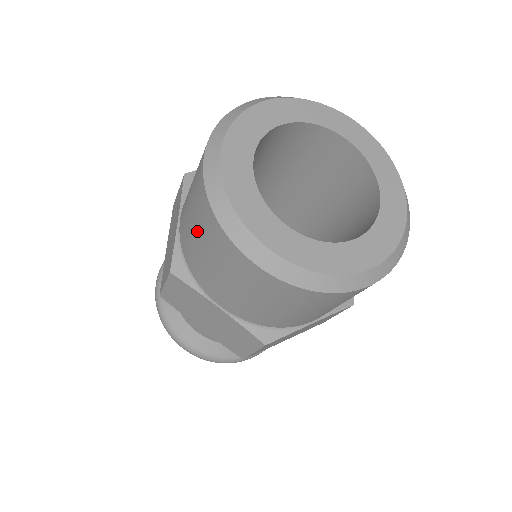
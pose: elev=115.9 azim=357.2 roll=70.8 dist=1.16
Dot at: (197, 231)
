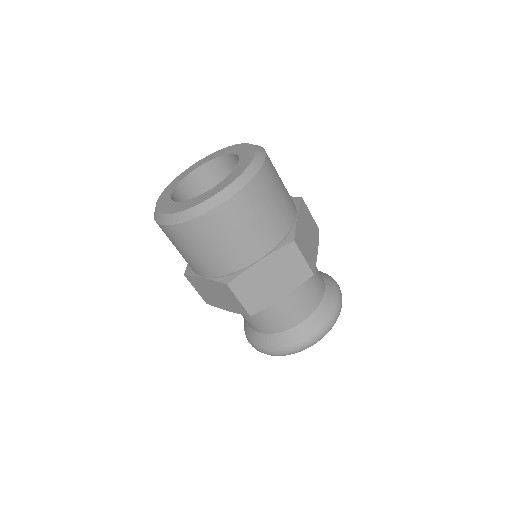
Dot at: (203, 247)
